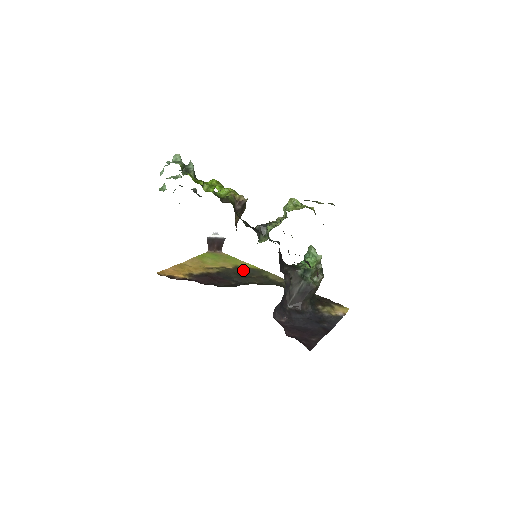
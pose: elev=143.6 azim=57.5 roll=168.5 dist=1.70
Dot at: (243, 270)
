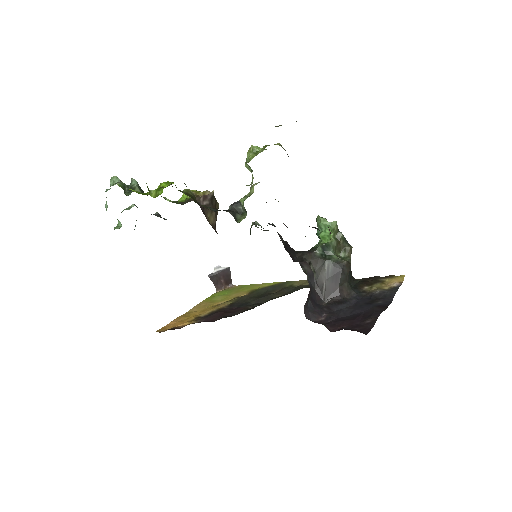
Dot at: (261, 291)
